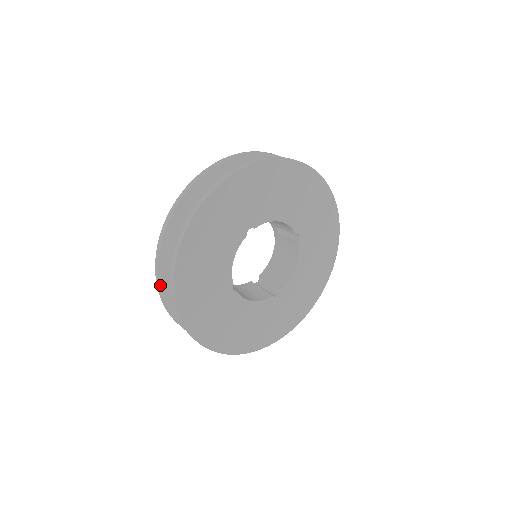
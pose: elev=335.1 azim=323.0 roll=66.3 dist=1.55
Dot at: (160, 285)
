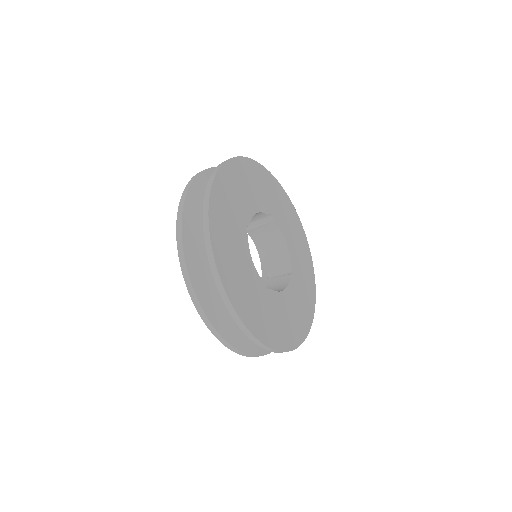
Dot at: (194, 180)
